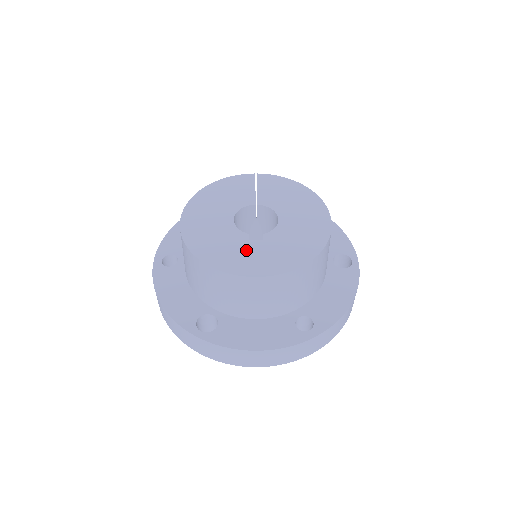
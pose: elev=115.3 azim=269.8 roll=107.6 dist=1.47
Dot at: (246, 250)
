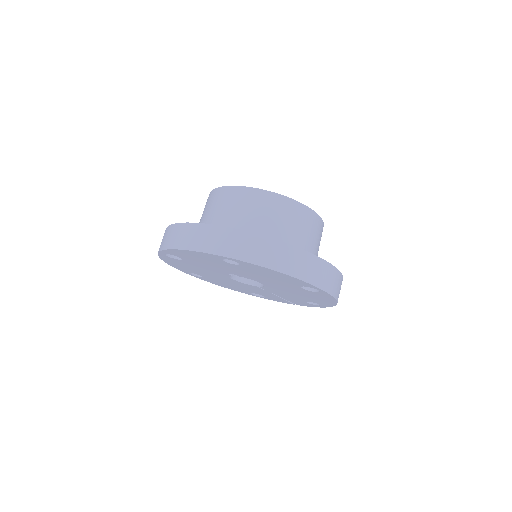
Dot at: occluded
